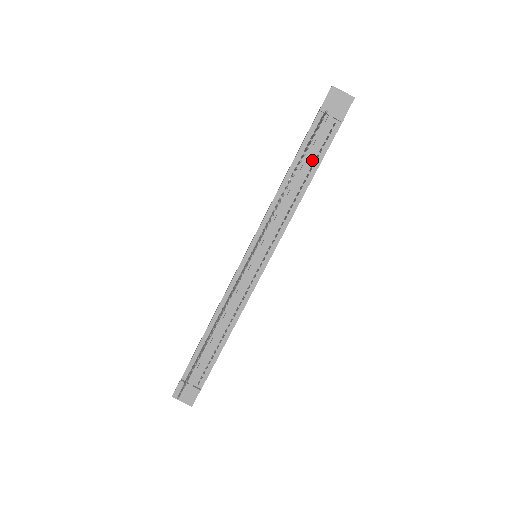
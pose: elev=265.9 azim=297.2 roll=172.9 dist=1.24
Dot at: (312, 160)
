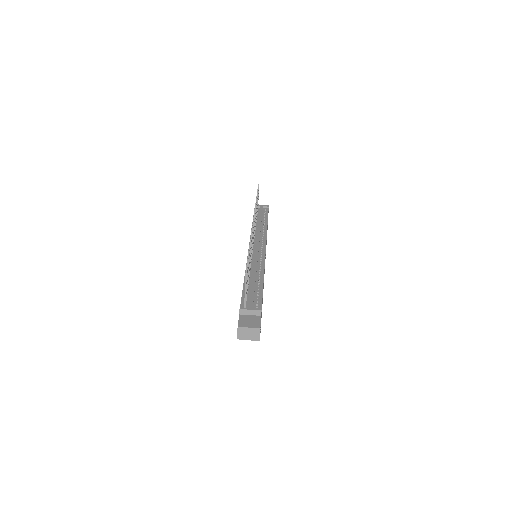
Dot at: (263, 218)
